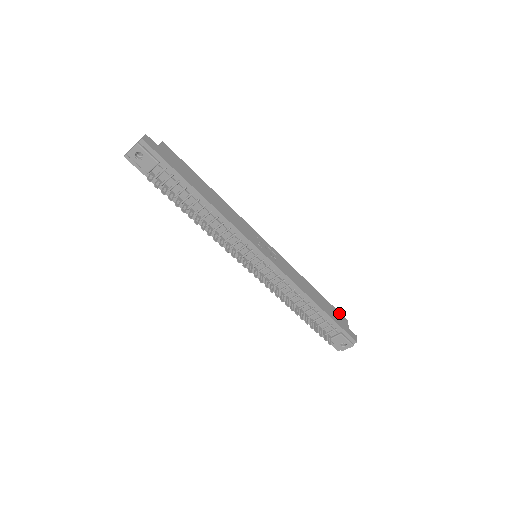
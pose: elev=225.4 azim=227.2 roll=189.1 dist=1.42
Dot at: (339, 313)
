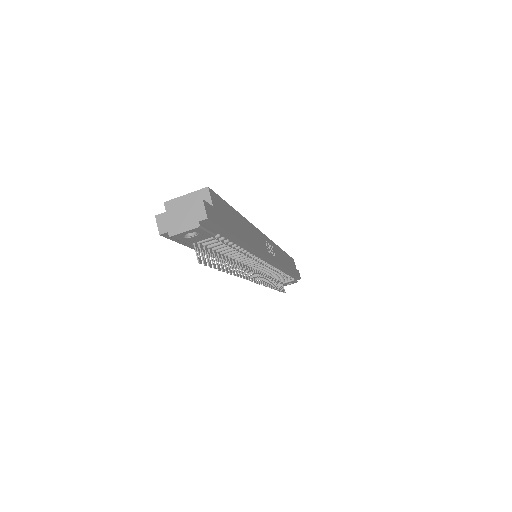
Dot at: (292, 259)
